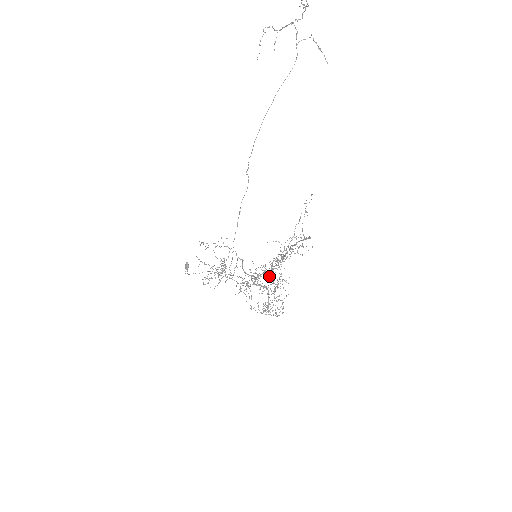
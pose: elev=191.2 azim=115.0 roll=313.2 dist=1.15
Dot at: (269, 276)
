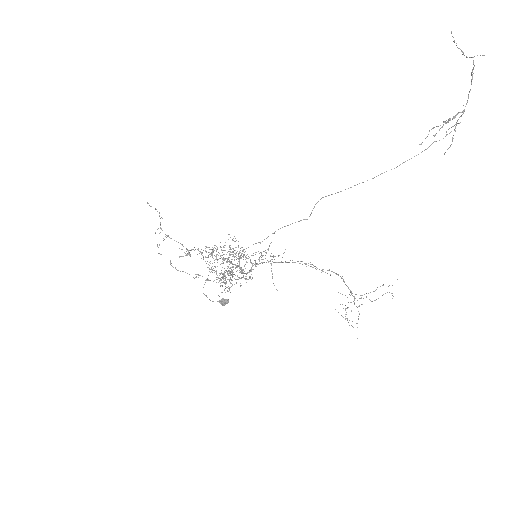
Dot at: occluded
